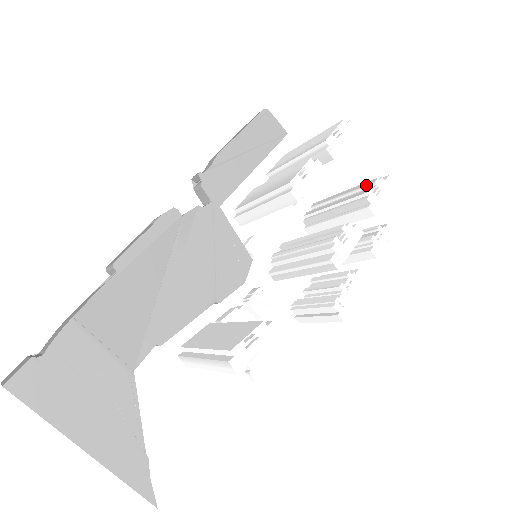
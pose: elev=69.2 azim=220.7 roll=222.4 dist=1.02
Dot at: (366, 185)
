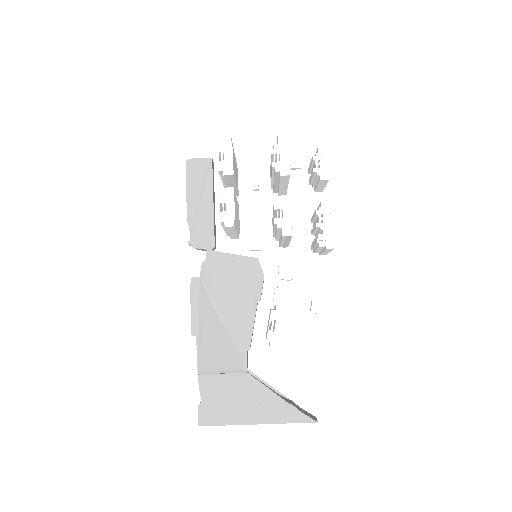
Dot at: (271, 157)
